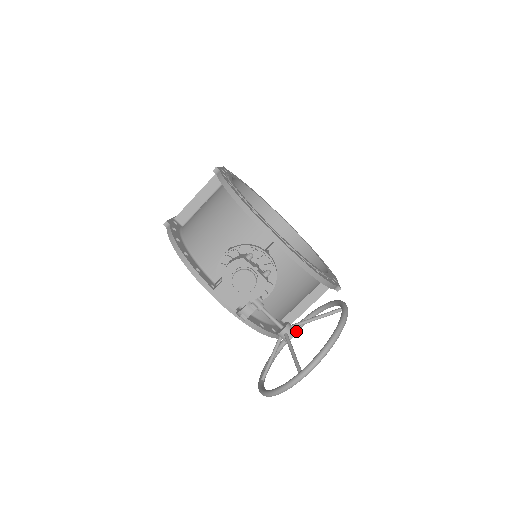
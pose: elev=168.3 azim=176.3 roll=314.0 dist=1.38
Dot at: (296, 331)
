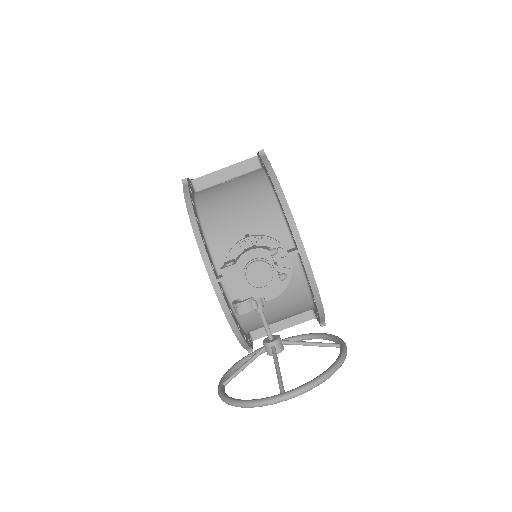
Dot at: occluded
